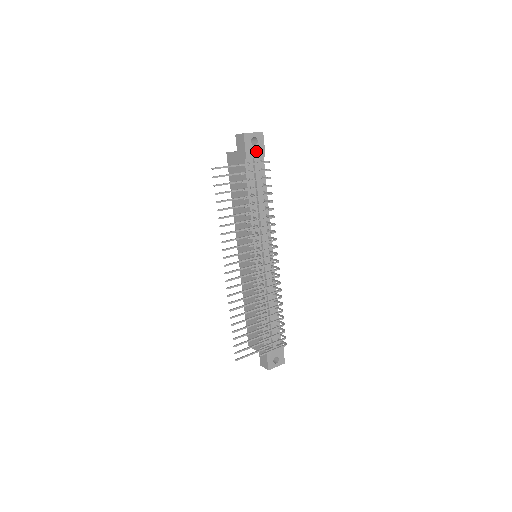
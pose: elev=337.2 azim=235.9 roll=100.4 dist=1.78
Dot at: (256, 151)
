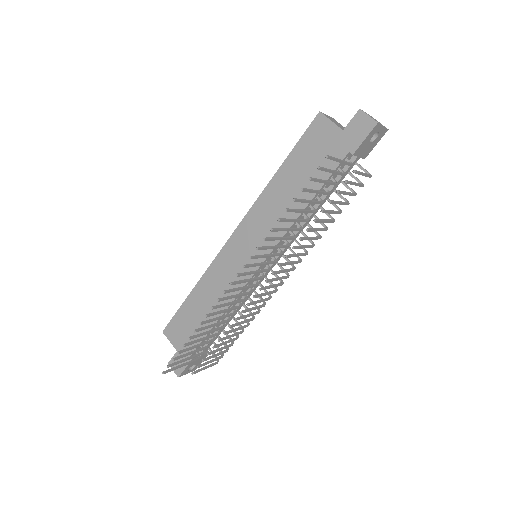
Dot at: (365, 149)
